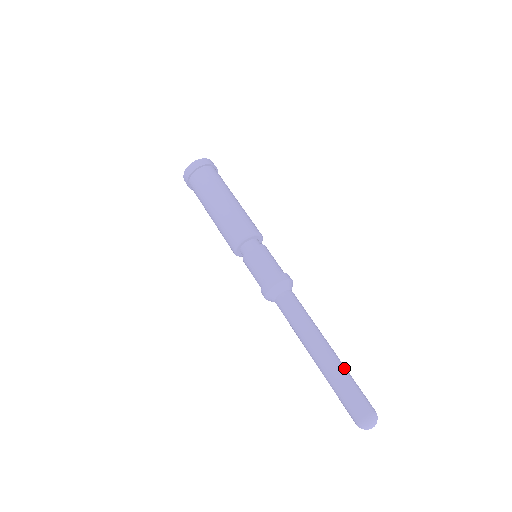
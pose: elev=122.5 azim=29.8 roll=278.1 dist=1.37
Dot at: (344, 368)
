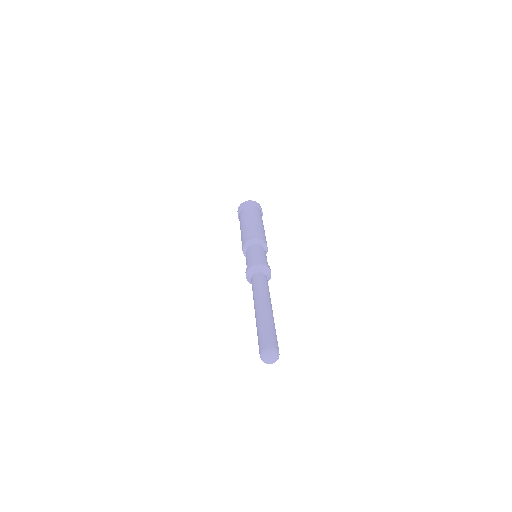
Dot at: occluded
